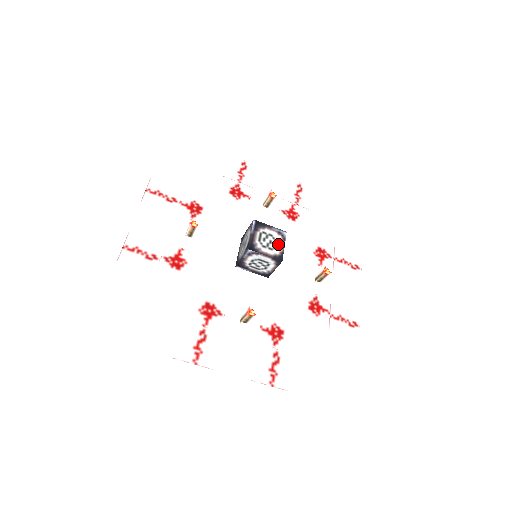
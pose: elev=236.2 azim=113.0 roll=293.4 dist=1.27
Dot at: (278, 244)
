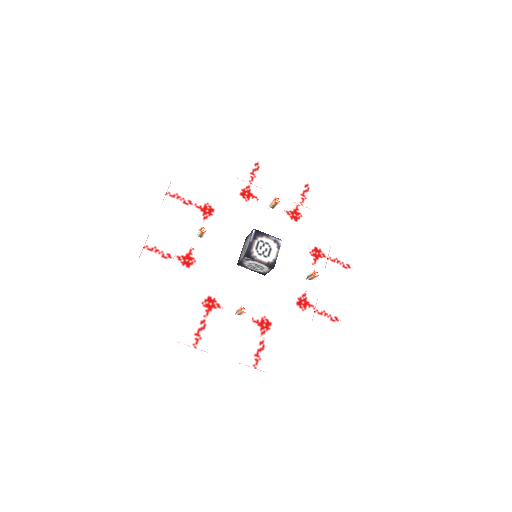
Dot at: (273, 252)
